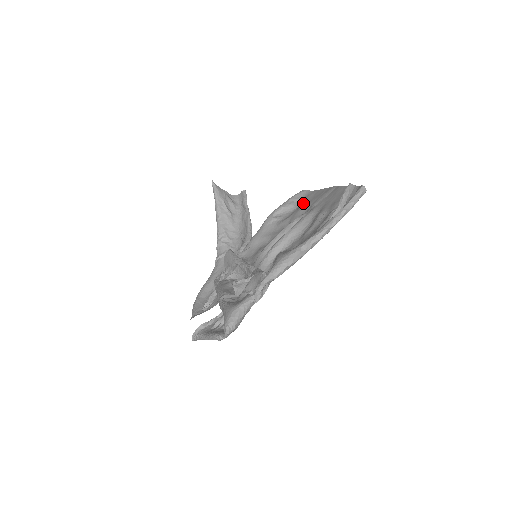
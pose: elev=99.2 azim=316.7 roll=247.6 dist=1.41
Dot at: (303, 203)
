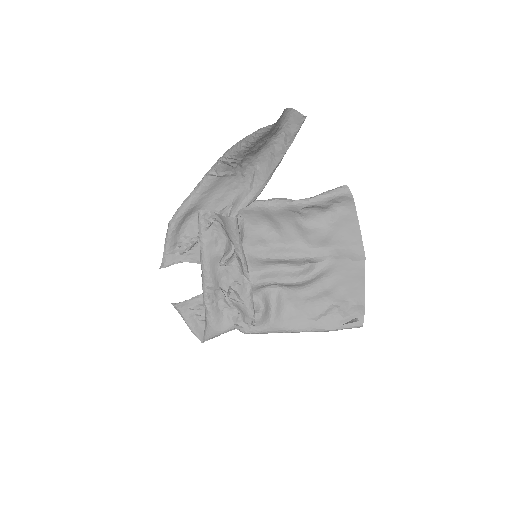
Dot at: (335, 224)
